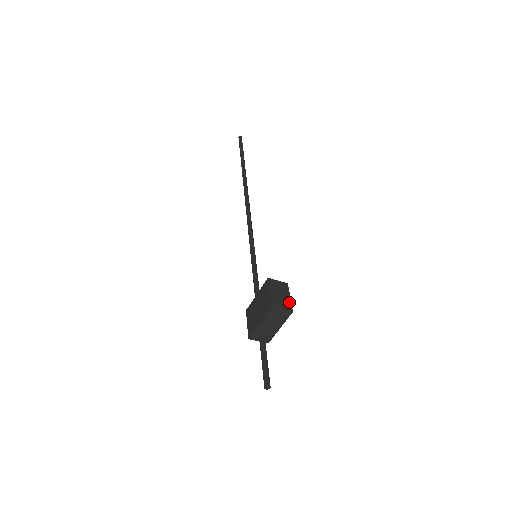
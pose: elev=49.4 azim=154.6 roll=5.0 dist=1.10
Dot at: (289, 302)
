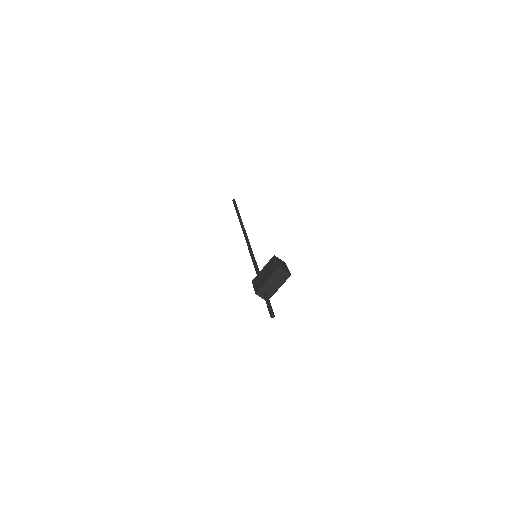
Dot at: (288, 270)
